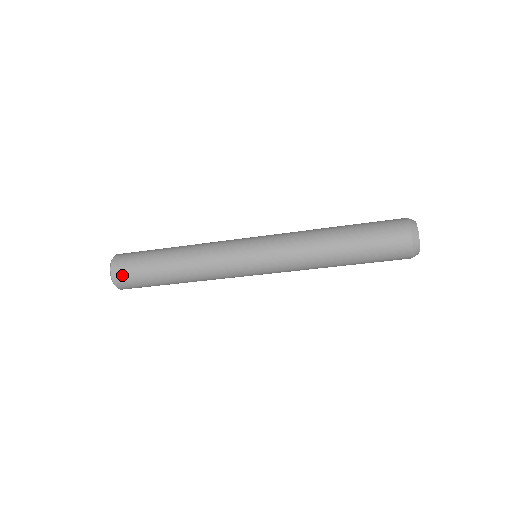
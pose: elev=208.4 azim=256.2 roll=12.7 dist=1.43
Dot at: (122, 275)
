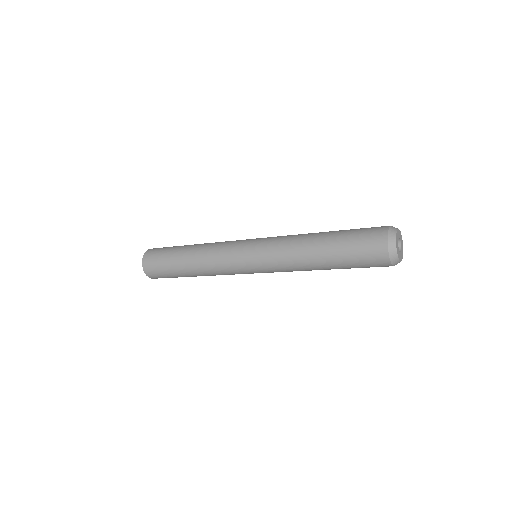
Dot at: (157, 277)
